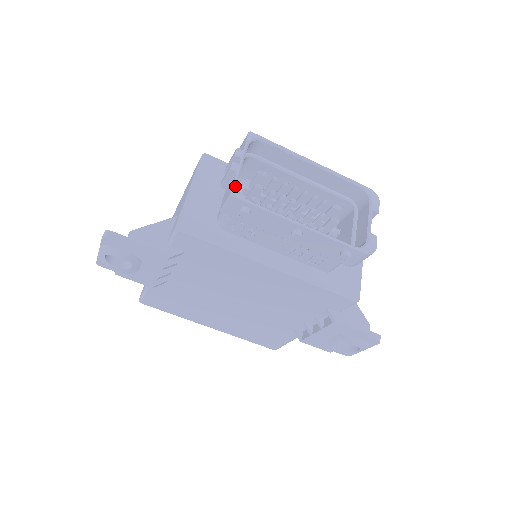
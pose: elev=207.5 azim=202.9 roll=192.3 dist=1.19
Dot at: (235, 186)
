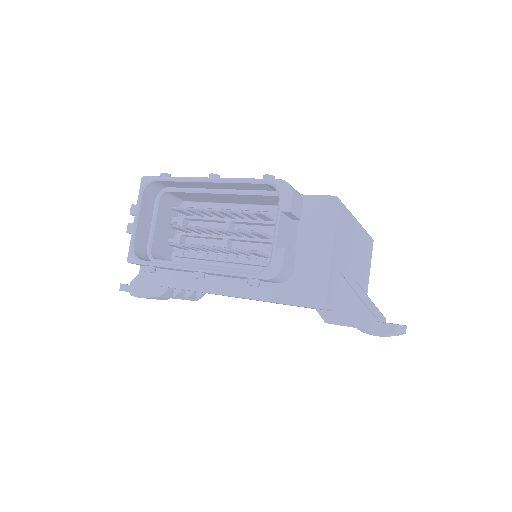
Dot at: (130, 251)
